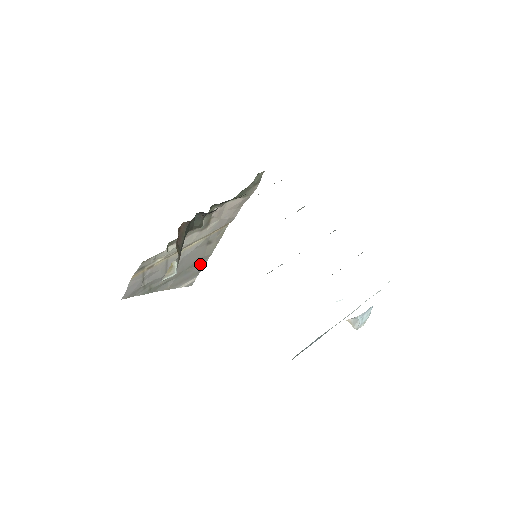
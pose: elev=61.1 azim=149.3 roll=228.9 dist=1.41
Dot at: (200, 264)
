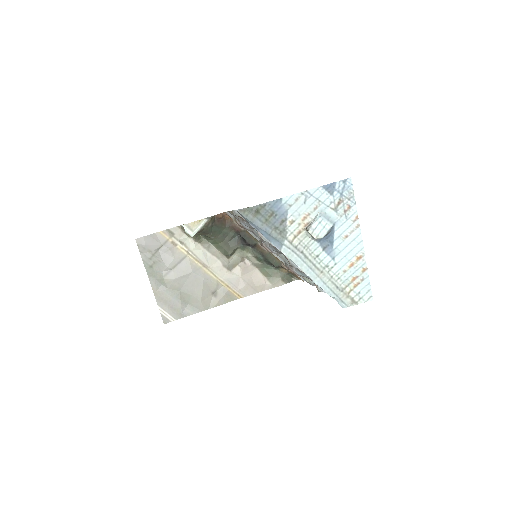
Dot at: (191, 308)
